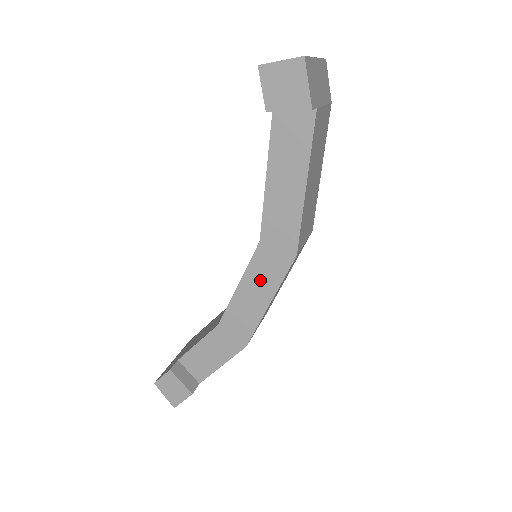
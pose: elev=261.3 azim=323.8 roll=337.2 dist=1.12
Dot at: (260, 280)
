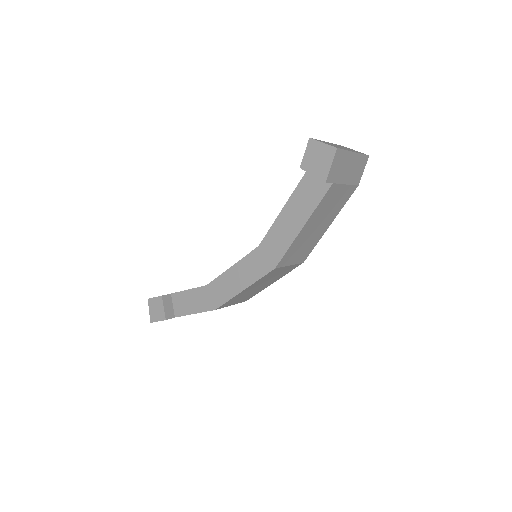
Dot at: (246, 271)
